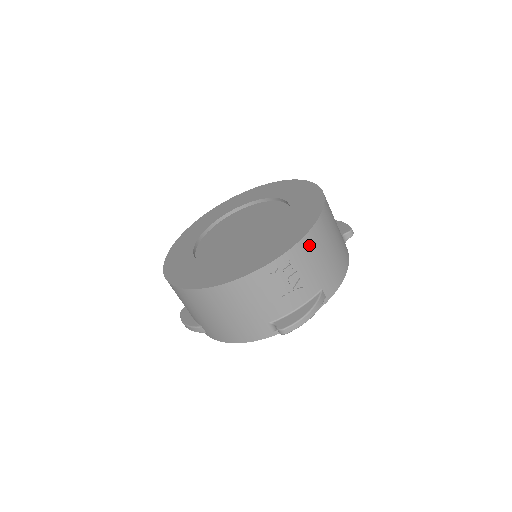
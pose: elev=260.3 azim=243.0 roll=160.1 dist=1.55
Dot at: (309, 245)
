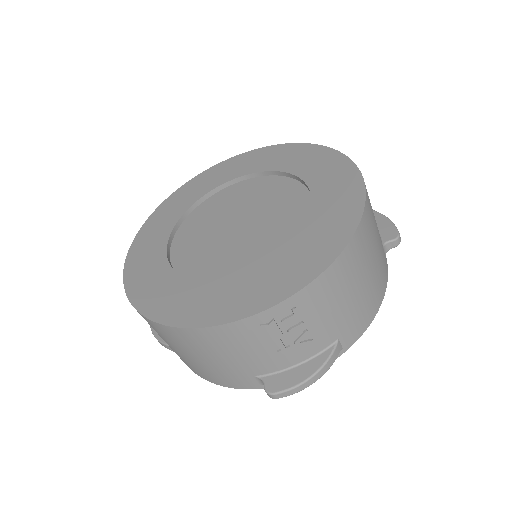
Dot at: (328, 284)
